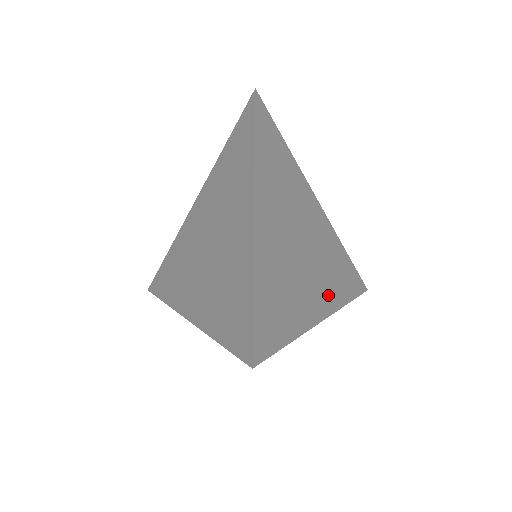
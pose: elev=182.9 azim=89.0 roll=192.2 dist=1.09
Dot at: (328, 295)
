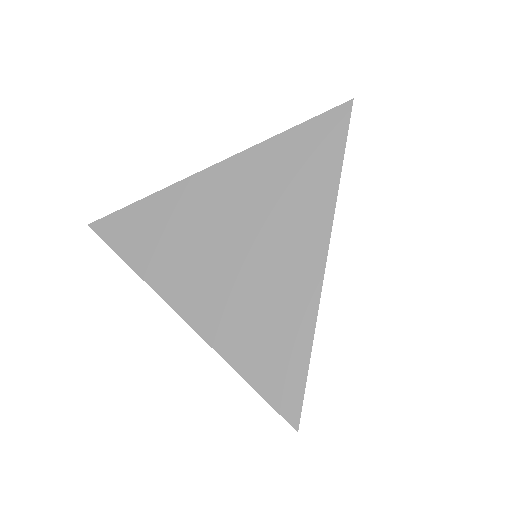
Dot at: occluded
